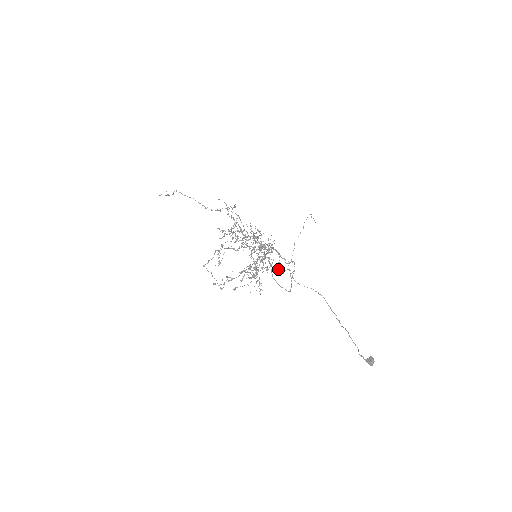
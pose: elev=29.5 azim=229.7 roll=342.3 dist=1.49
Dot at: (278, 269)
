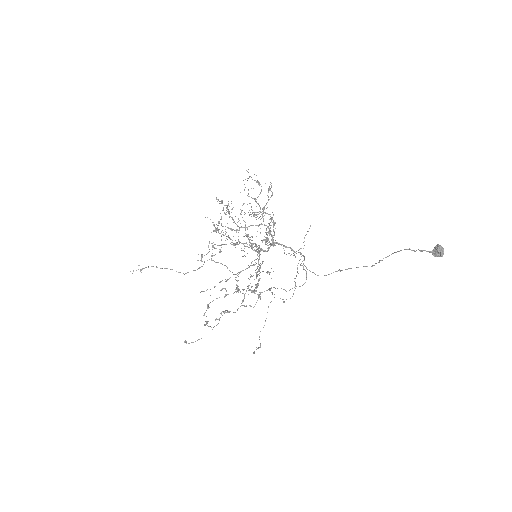
Dot at: (283, 299)
